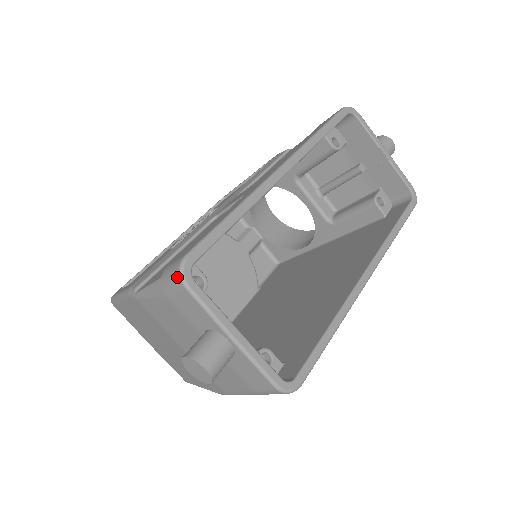
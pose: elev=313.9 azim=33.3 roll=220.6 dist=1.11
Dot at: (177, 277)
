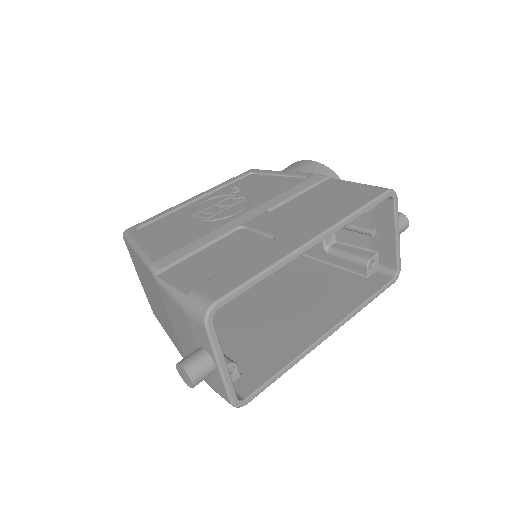
Dot at: (202, 315)
